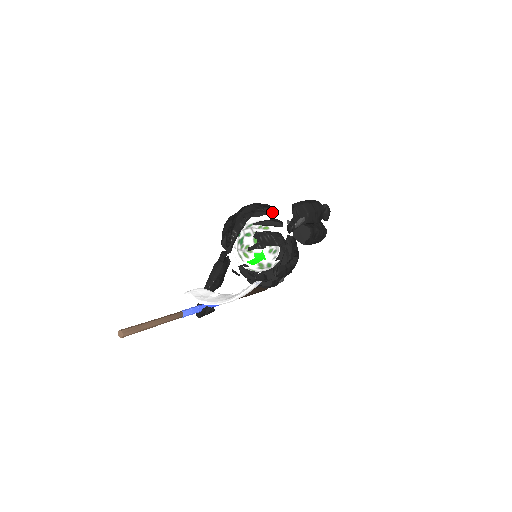
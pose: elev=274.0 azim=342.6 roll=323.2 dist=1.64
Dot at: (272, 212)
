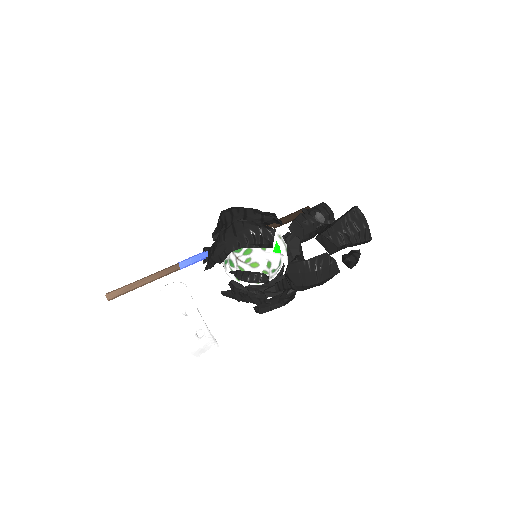
Dot at: (268, 247)
